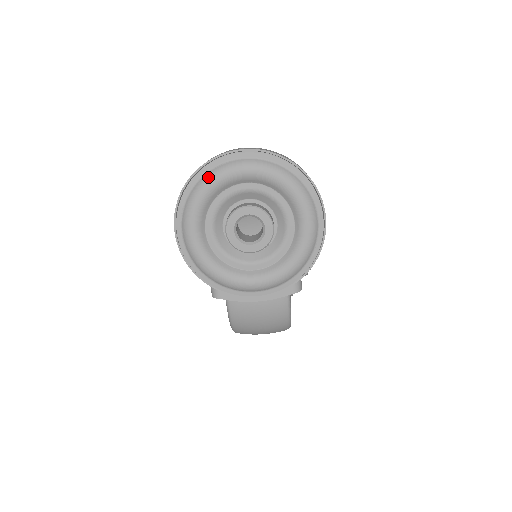
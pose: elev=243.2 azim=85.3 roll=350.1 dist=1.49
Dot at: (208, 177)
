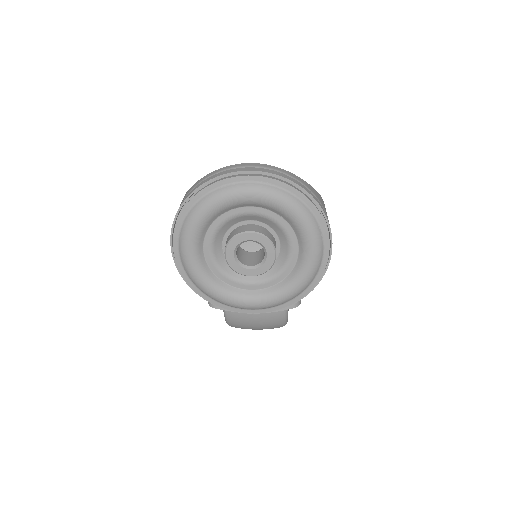
Dot at: (208, 199)
